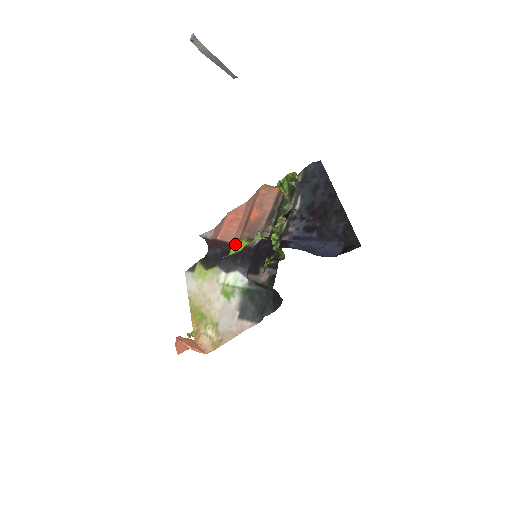
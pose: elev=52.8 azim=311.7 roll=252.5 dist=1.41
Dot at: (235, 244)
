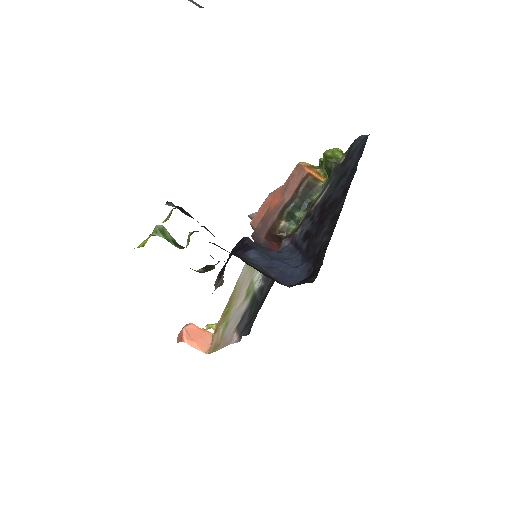
Dot at: (149, 235)
